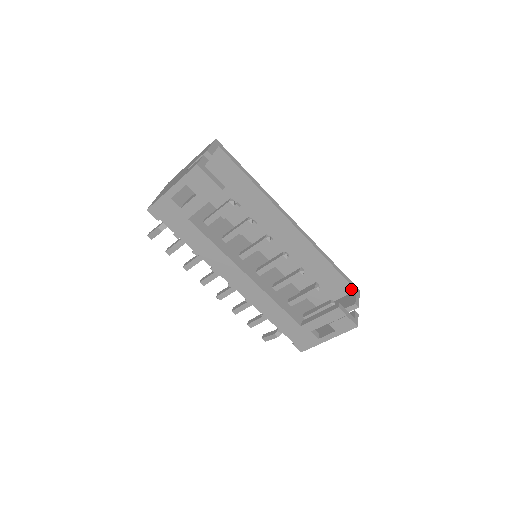
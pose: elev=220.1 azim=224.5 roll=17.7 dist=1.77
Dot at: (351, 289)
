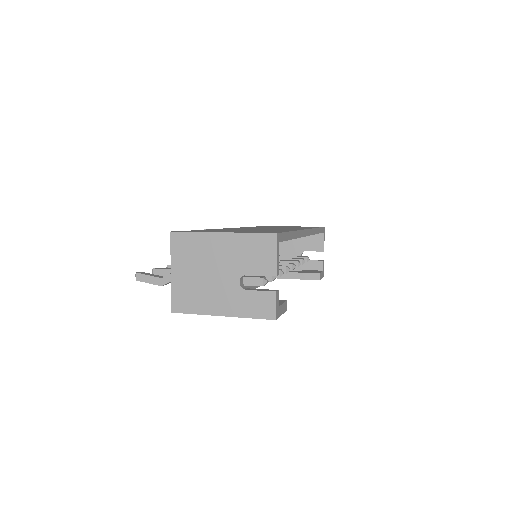
Dot at: occluded
